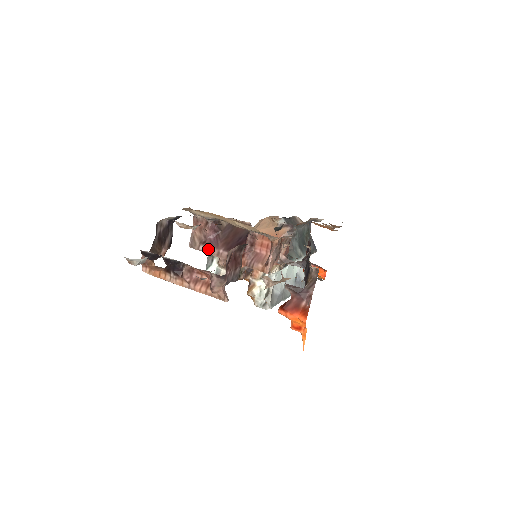
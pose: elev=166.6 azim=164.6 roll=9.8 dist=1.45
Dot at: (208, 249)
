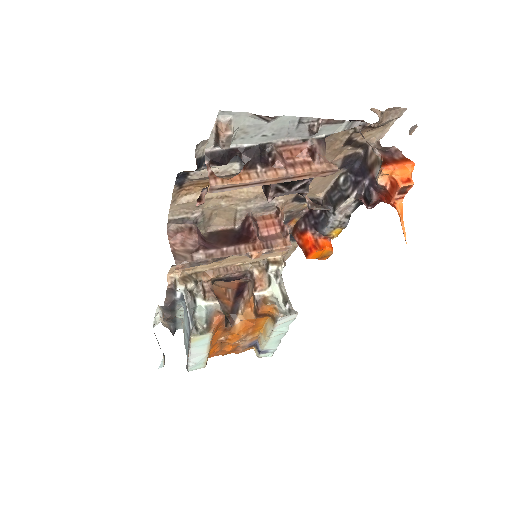
Dot at: (207, 254)
